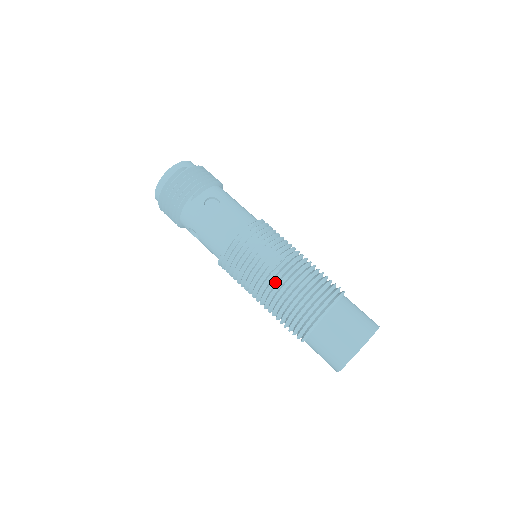
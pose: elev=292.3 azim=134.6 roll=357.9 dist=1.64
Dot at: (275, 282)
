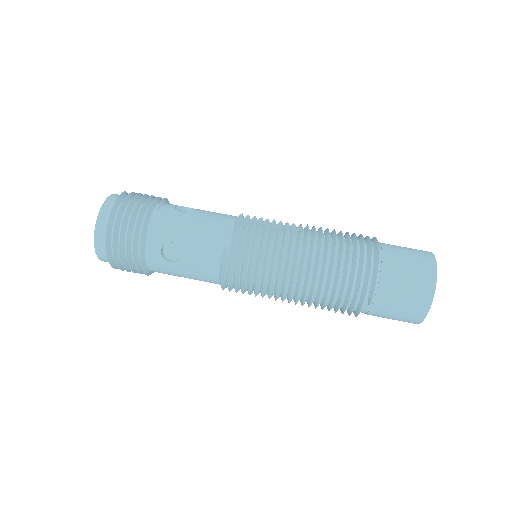
Dot at: (309, 241)
